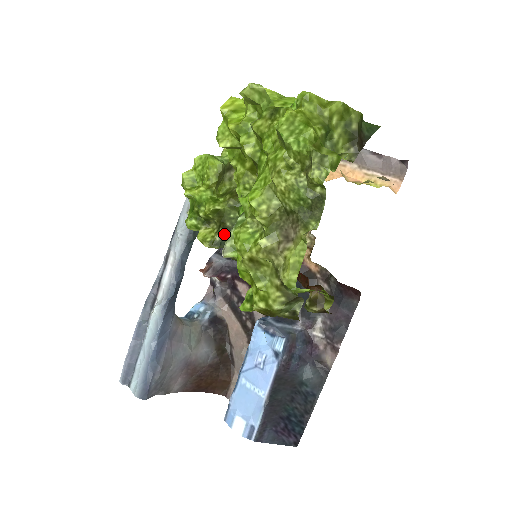
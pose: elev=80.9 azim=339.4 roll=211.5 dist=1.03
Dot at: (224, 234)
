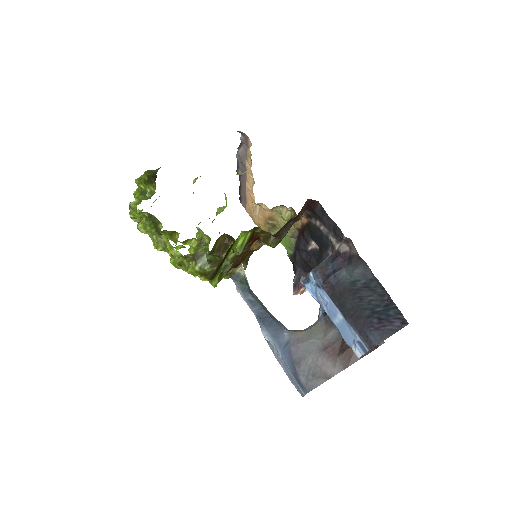
Dot at: occluded
